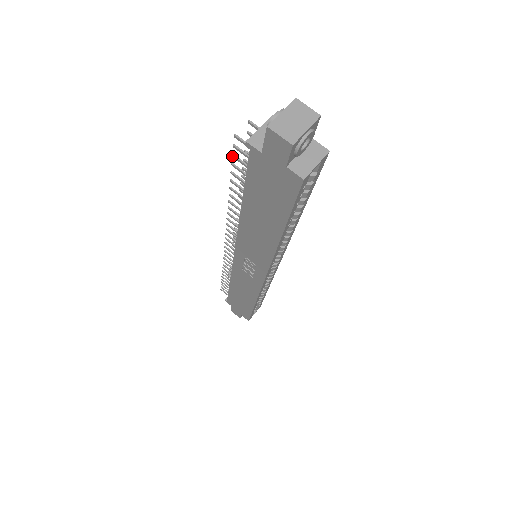
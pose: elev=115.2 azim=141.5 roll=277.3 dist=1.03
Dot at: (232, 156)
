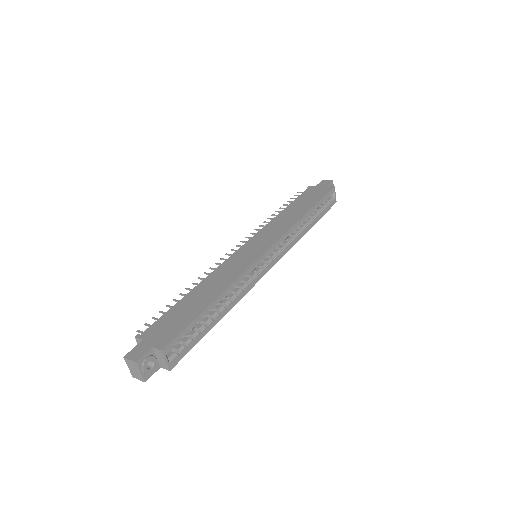
Dot at: occluded
